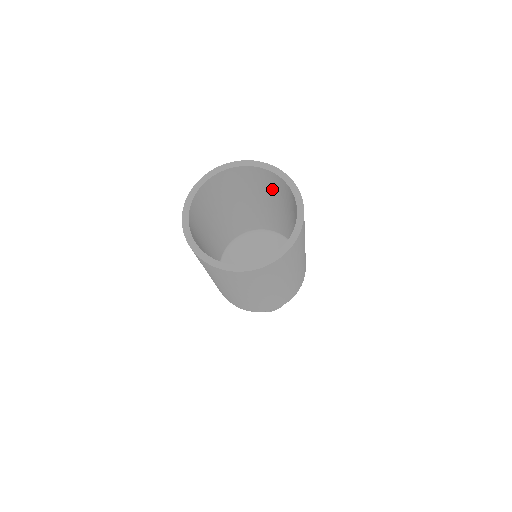
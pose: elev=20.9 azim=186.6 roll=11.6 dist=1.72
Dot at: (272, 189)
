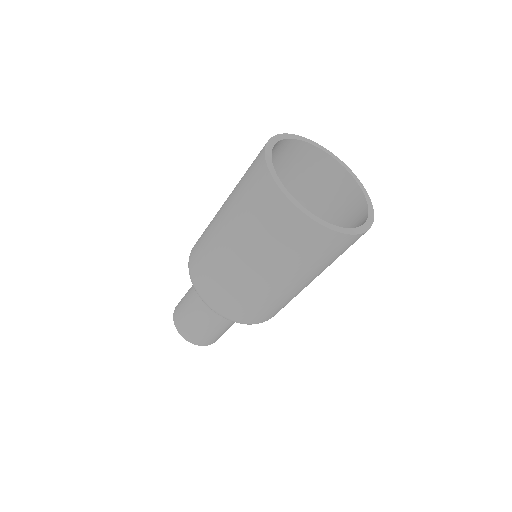
Dot at: (303, 178)
